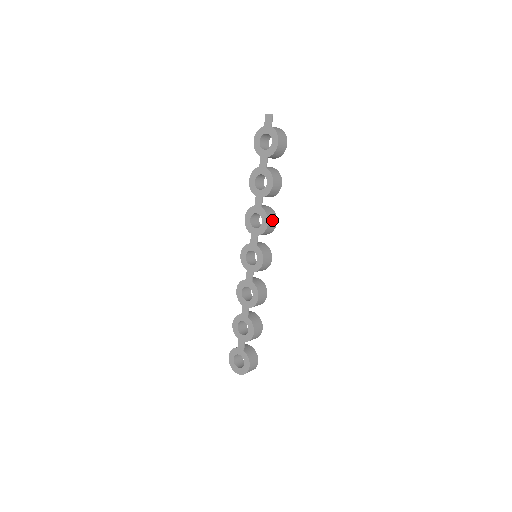
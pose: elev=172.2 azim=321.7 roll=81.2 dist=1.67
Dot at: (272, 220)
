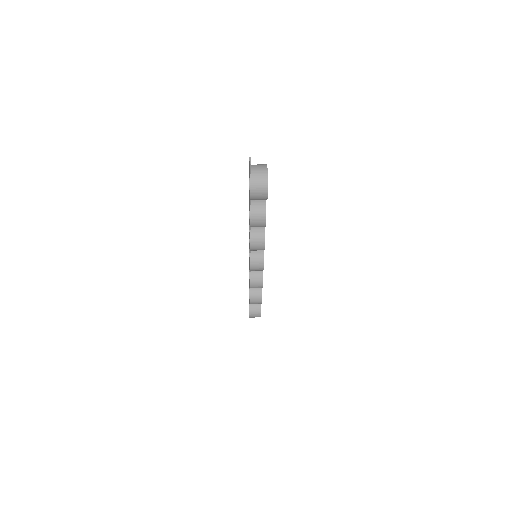
Dot at: (257, 245)
